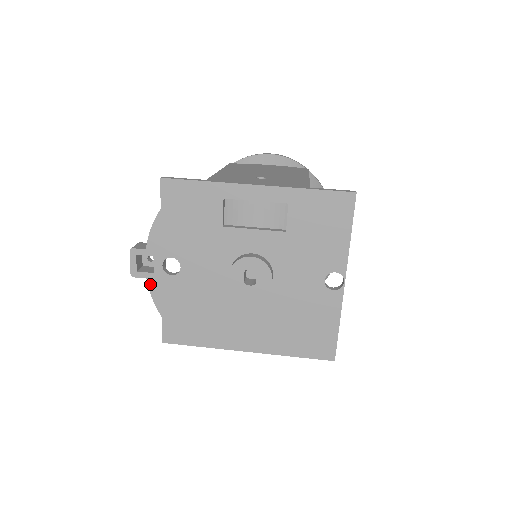
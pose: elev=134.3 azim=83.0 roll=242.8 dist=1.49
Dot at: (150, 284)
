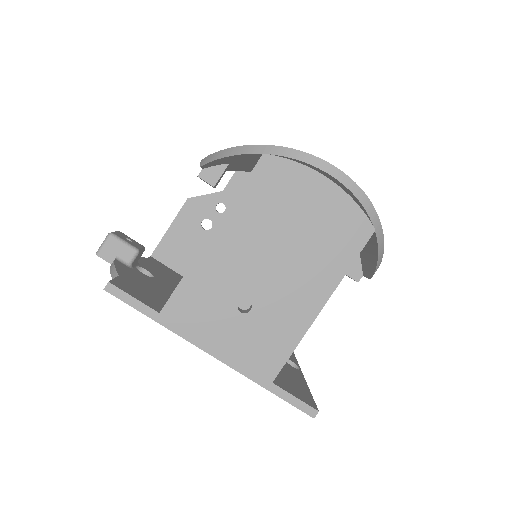
Dot at: occluded
